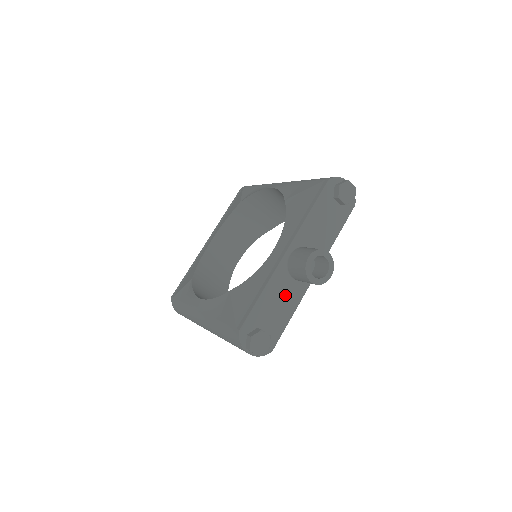
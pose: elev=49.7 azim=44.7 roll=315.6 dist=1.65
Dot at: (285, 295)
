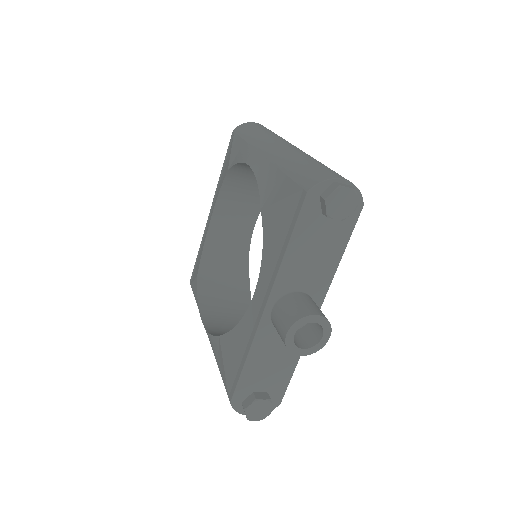
Dot at: (279, 350)
